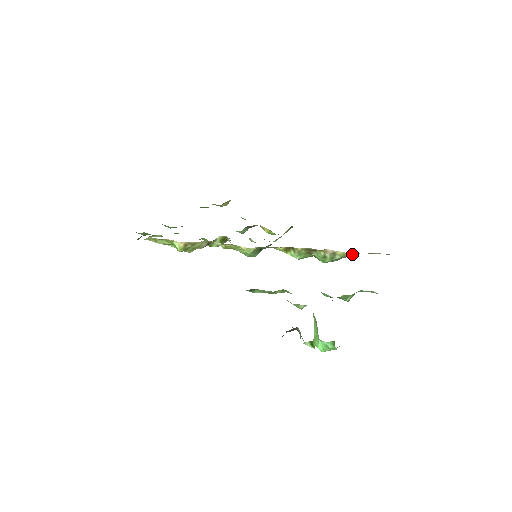
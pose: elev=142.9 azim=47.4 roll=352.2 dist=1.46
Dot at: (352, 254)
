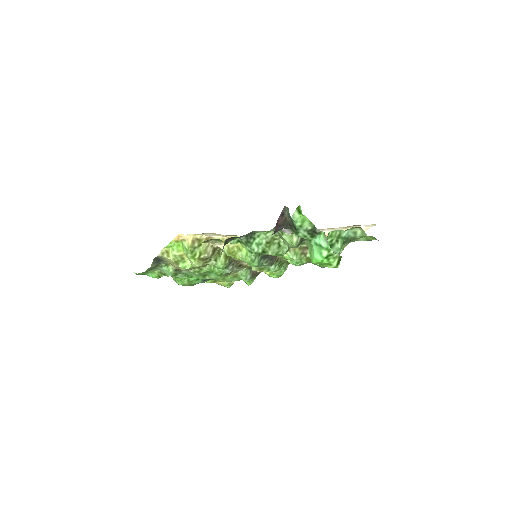
Dot at: (342, 248)
